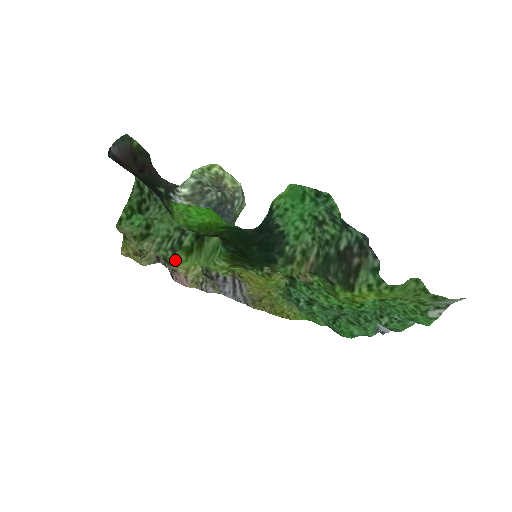
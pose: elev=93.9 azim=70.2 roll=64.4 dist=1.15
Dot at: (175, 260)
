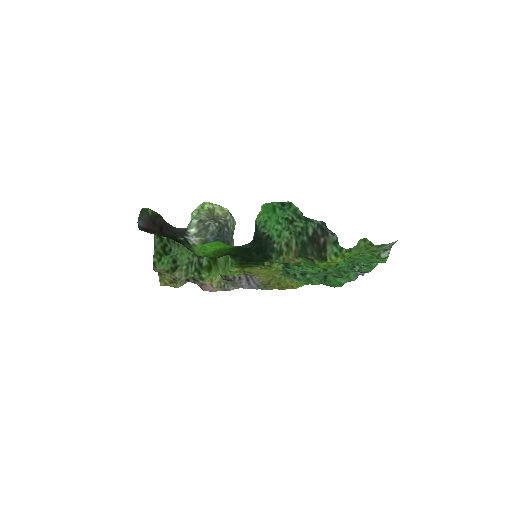
Dot at: (201, 277)
